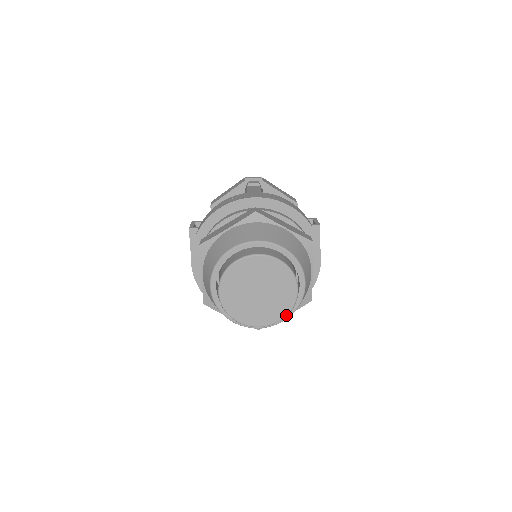
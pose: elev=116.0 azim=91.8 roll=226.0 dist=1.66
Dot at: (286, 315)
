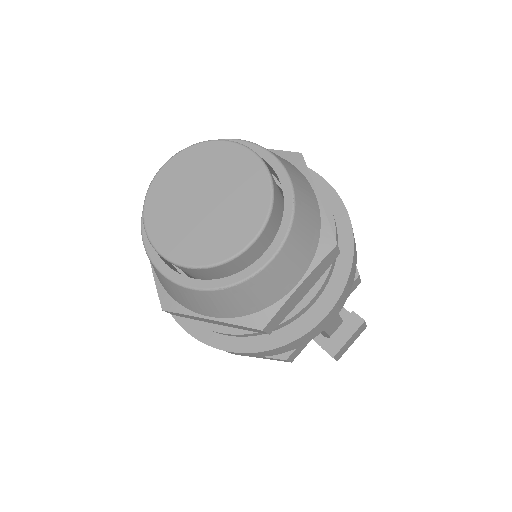
Dot at: (206, 265)
